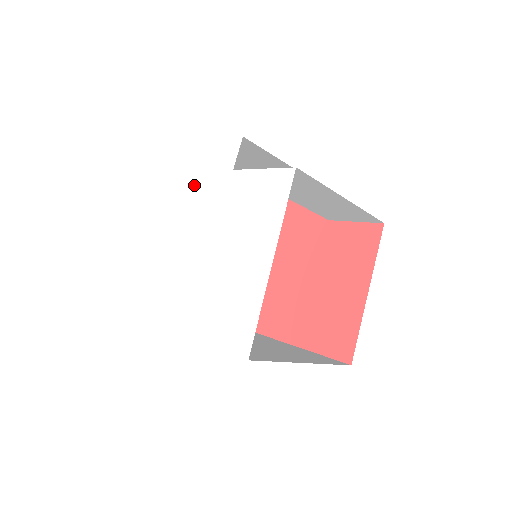
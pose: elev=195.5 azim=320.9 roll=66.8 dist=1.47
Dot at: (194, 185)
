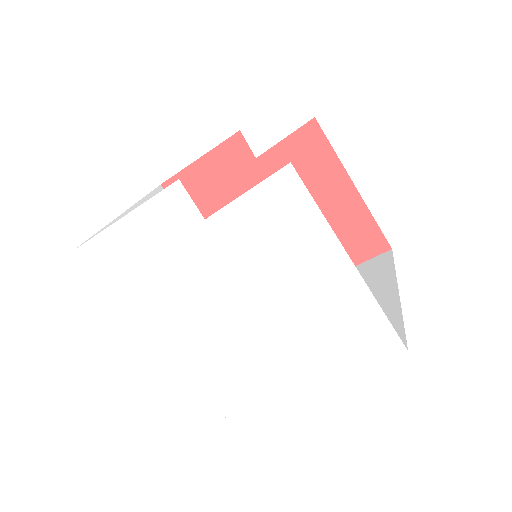
Dot at: (167, 268)
